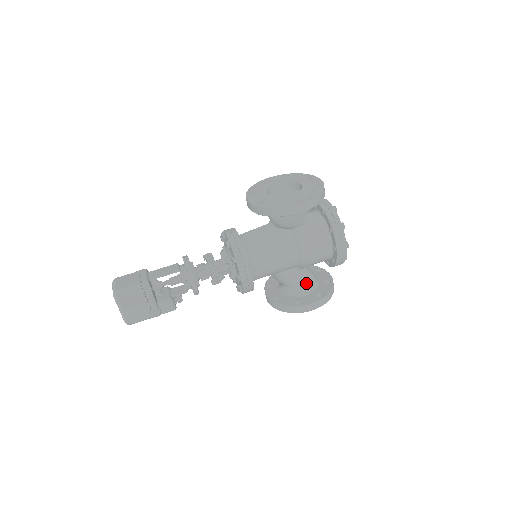
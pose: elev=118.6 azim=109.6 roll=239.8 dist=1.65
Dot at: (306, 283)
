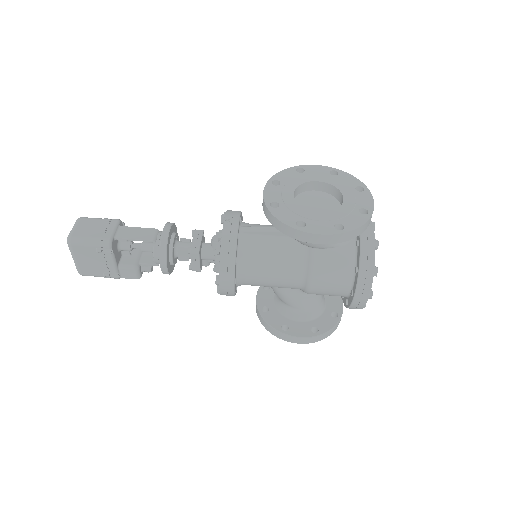
Dot at: (306, 308)
